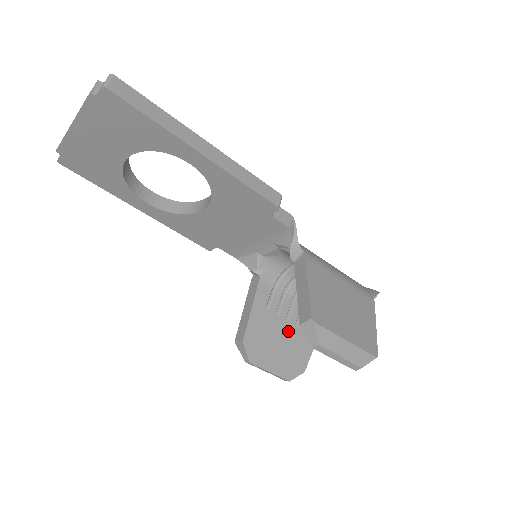
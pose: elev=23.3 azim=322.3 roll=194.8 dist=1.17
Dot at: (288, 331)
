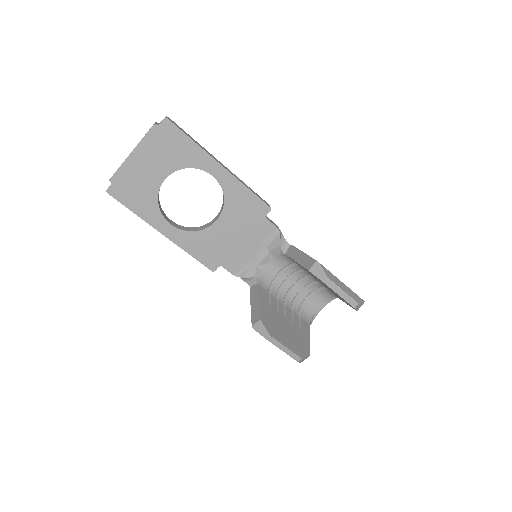
Dot at: (288, 323)
